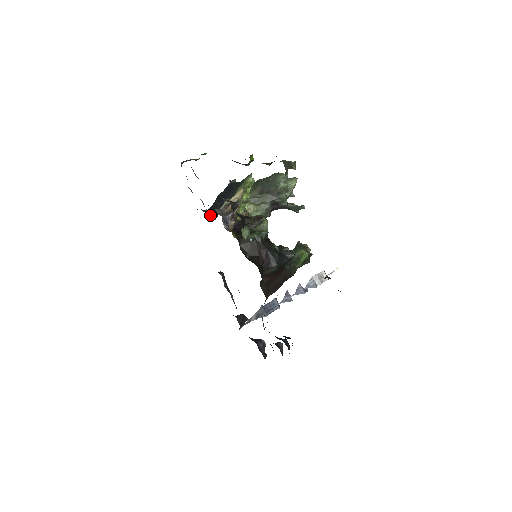
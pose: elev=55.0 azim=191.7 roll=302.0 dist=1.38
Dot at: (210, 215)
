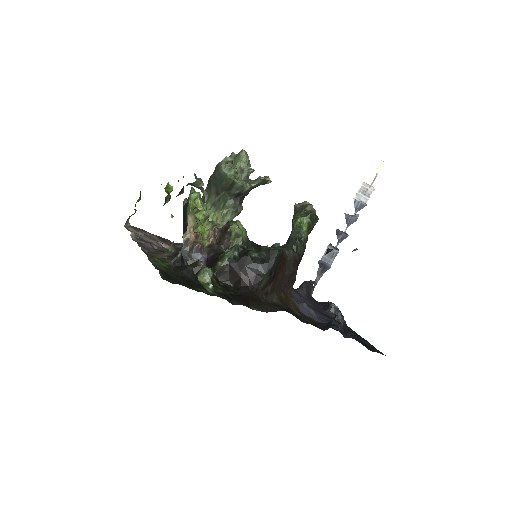
Dot at: occluded
